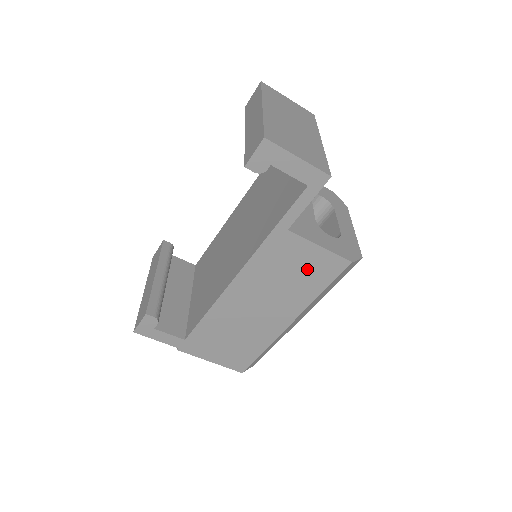
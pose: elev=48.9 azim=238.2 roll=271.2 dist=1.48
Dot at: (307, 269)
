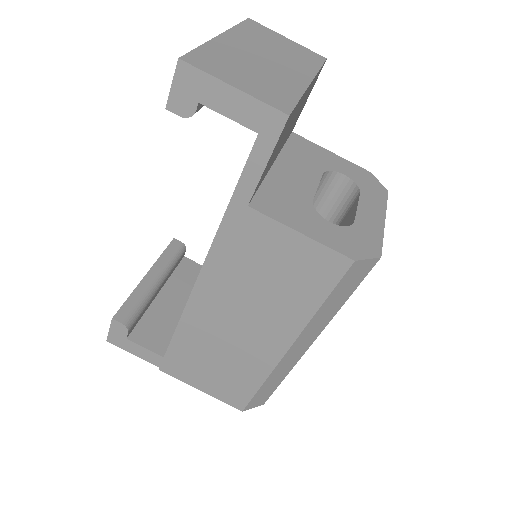
Dot at: (290, 269)
